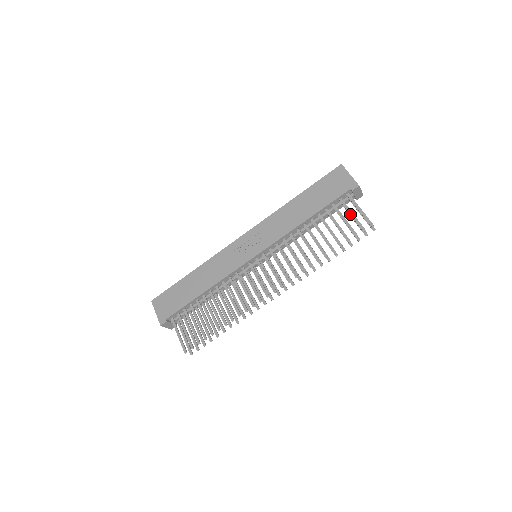
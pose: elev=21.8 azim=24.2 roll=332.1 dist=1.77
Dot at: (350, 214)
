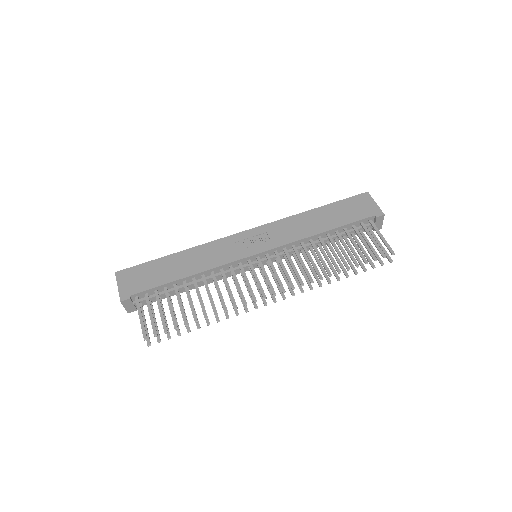
Dot at: (371, 238)
